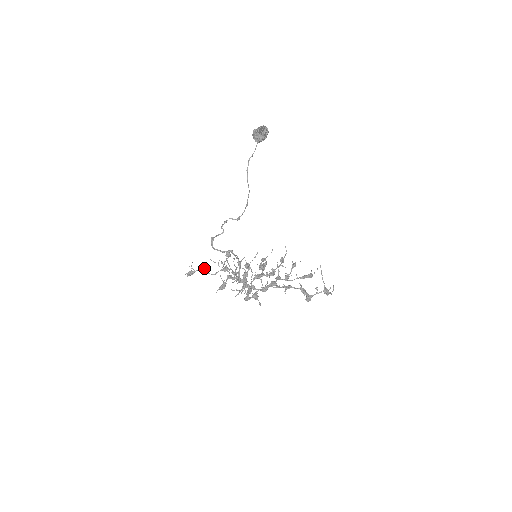
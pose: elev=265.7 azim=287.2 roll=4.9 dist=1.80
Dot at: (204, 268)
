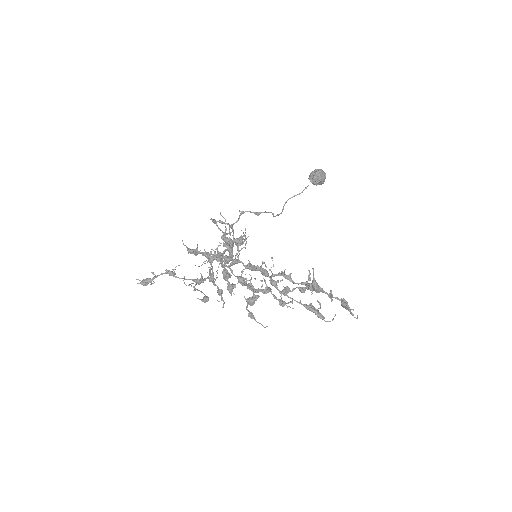
Dot at: (172, 271)
